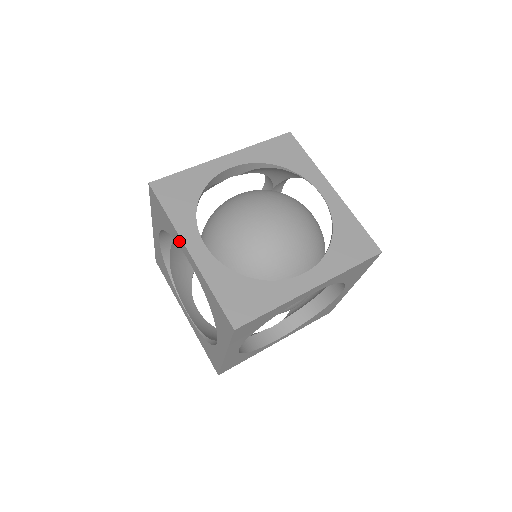
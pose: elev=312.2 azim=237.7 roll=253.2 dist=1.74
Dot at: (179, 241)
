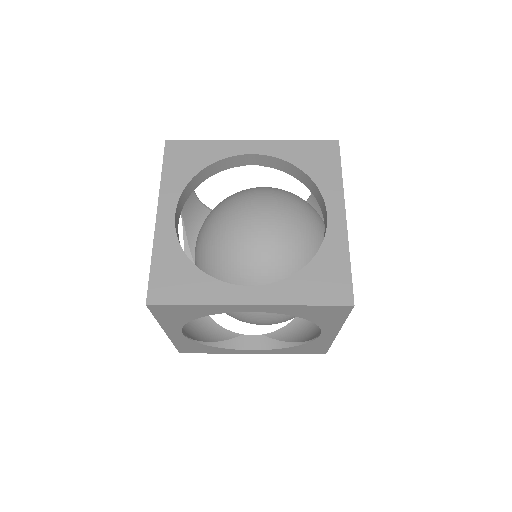
Dot at: occluded
